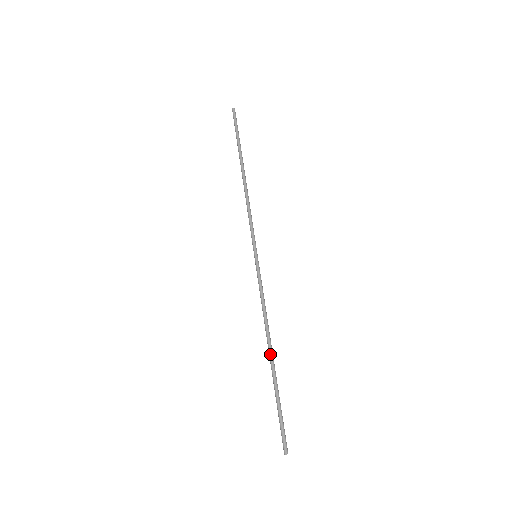
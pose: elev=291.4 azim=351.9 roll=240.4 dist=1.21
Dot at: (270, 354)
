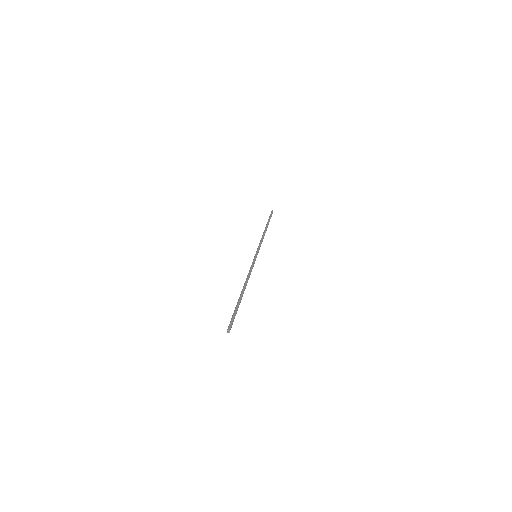
Dot at: (244, 290)
